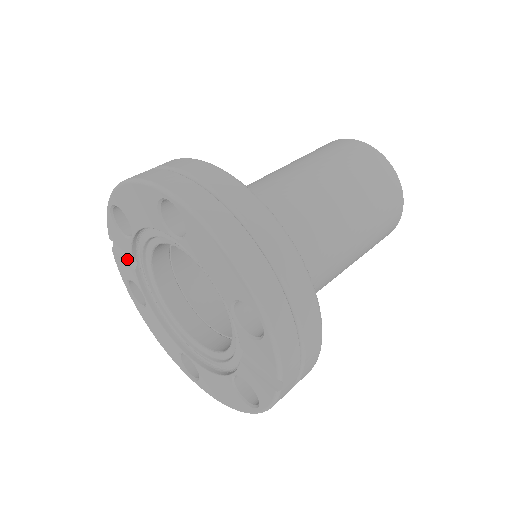
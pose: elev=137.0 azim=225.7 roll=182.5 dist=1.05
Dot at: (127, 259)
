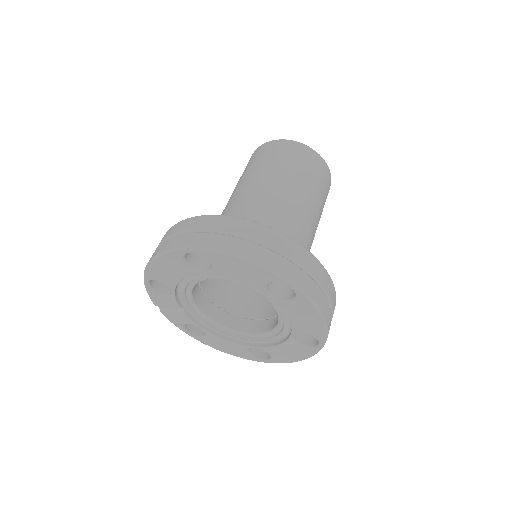
Dot at: (176, 311)
